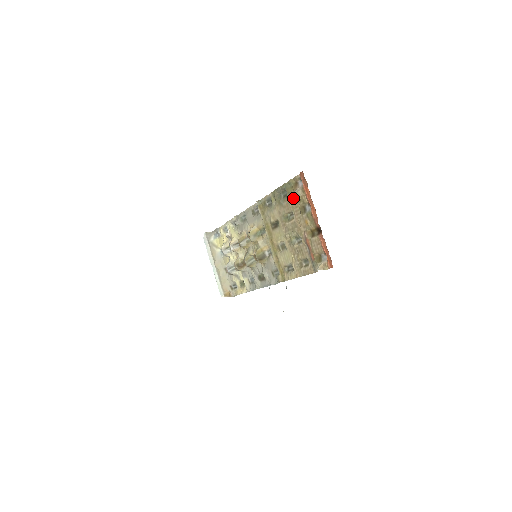
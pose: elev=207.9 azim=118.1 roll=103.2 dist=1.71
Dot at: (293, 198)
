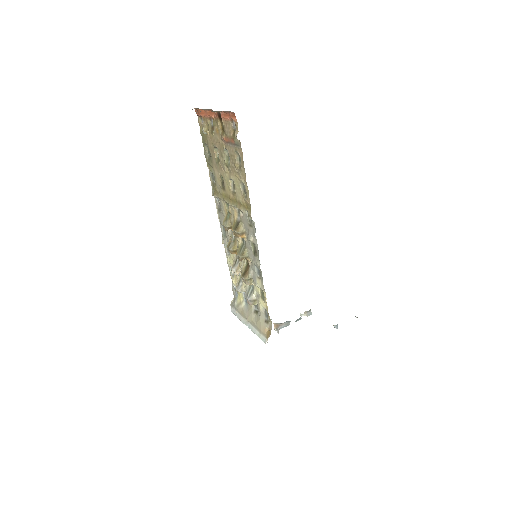
Dot at: (204, 133)
